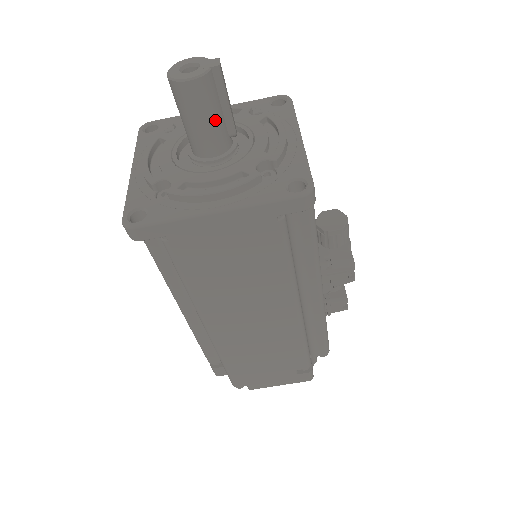
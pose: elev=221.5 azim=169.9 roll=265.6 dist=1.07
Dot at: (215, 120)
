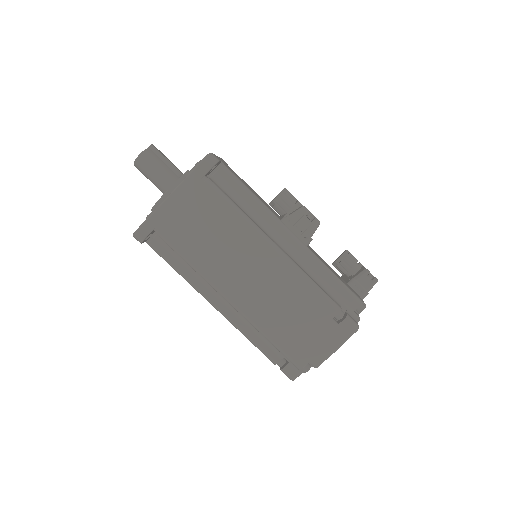
Dot at: (163, 169)
